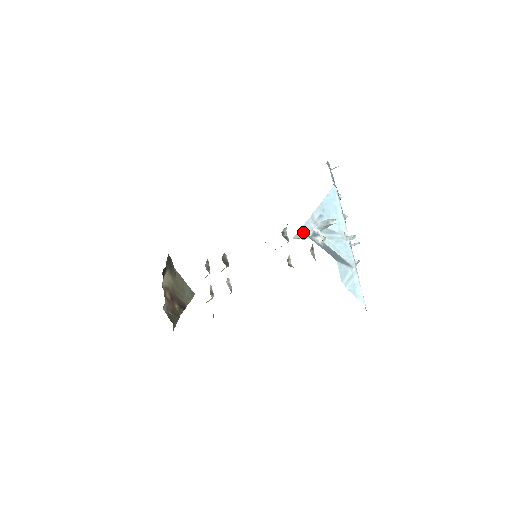
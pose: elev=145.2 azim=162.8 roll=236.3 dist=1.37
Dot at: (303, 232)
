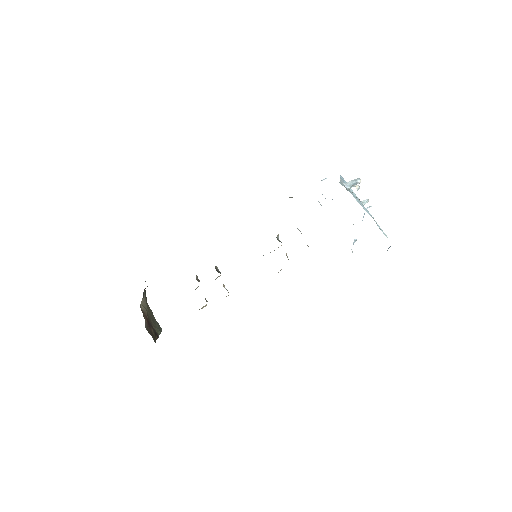
Dot at: (342, 184)
